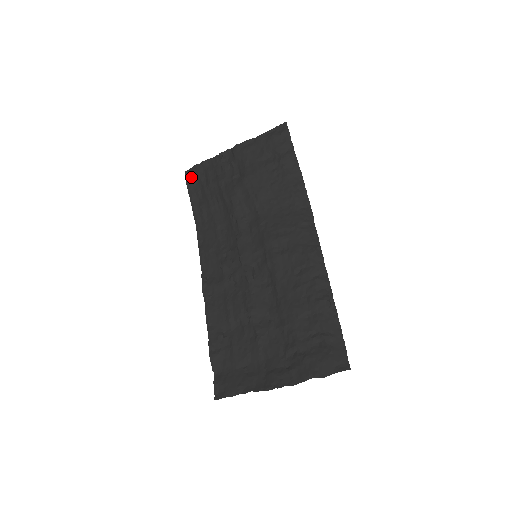
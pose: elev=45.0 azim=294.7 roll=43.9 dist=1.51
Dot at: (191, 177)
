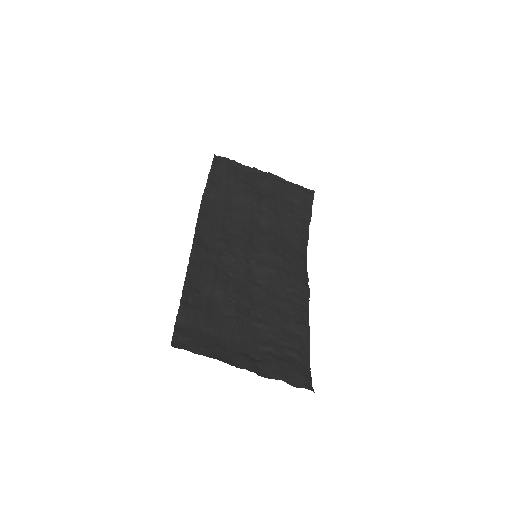
Dot at: (218, 162)
